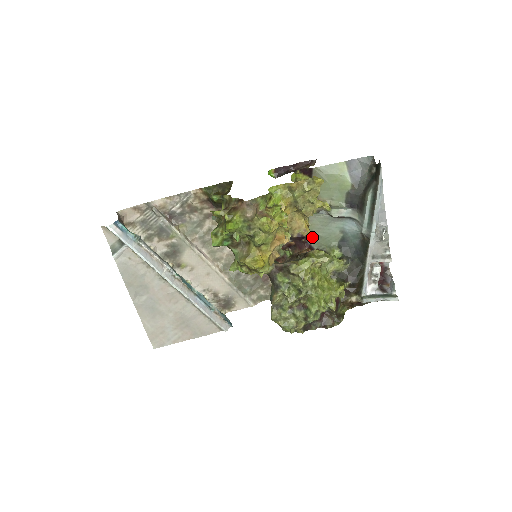
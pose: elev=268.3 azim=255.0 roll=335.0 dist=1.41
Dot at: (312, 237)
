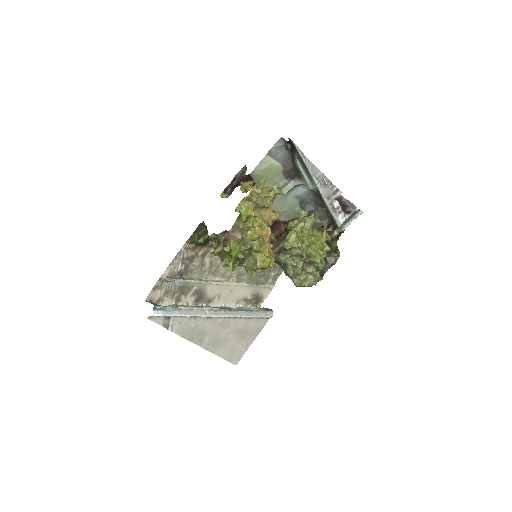
Dot at: (281, 216)
